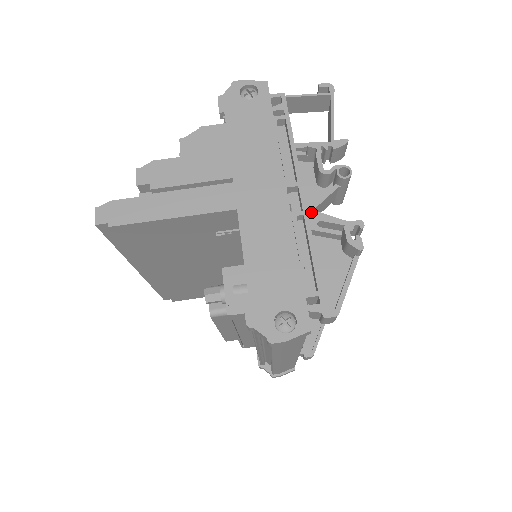
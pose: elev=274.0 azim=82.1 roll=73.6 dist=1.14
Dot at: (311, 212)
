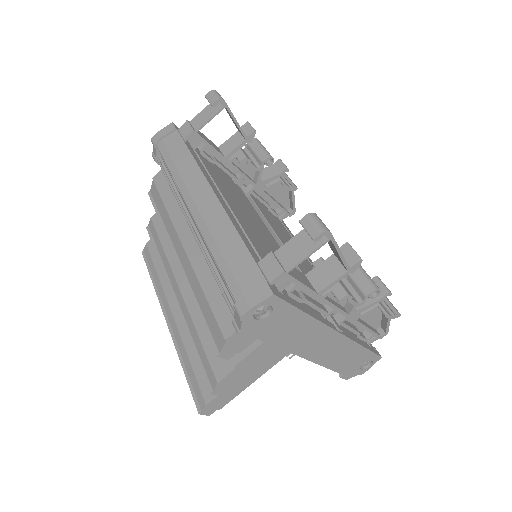
Dot at: (352, 314)
